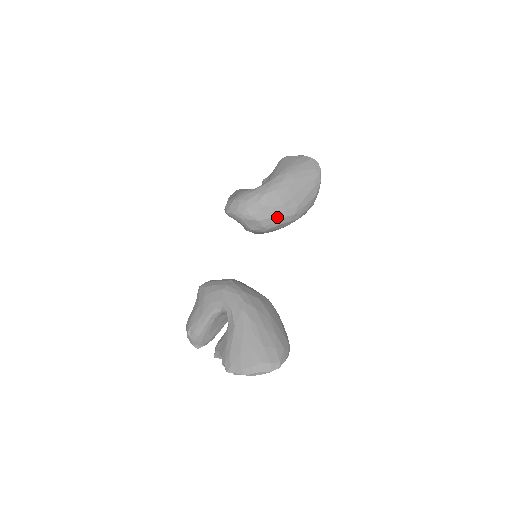
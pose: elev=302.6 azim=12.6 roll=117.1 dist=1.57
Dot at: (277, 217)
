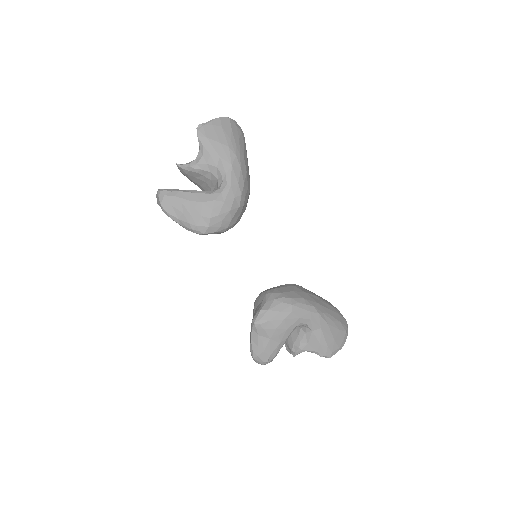
Dot at: (246, 206)
